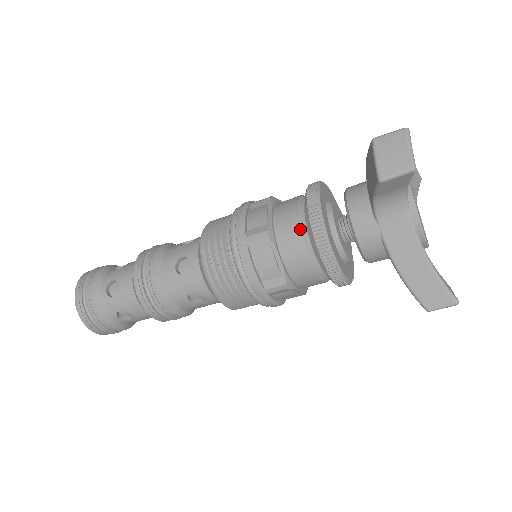
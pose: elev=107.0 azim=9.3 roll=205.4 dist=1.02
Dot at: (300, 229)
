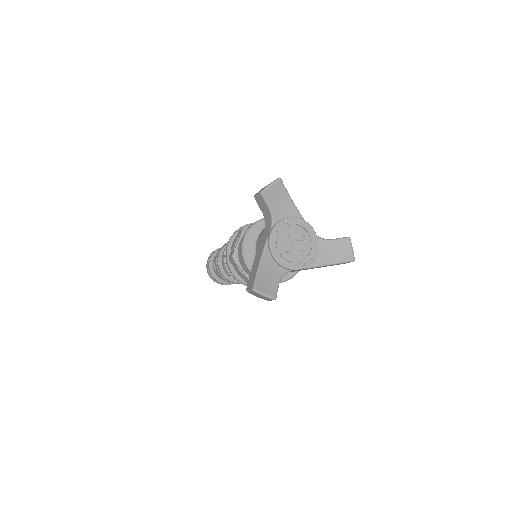
Dot at: occluded
